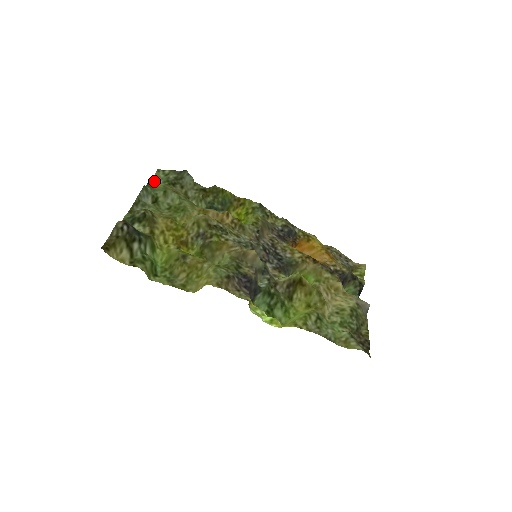
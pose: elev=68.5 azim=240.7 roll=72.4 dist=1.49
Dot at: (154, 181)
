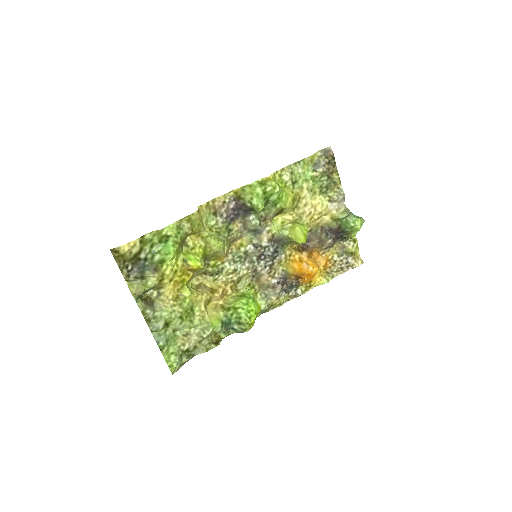
Dot at: (166, 352)
